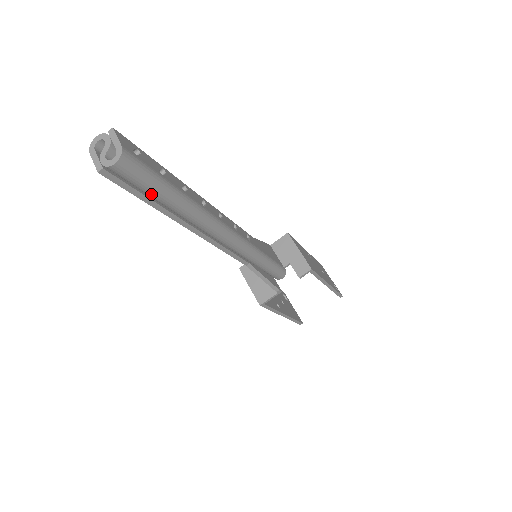
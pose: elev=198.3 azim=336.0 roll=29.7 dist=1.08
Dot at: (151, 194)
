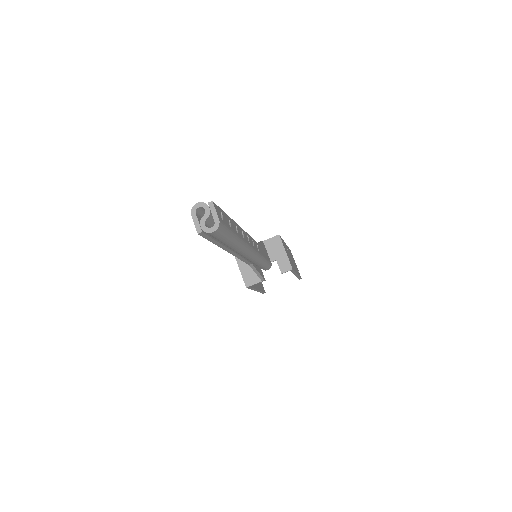
Dot at: (221, 241)
